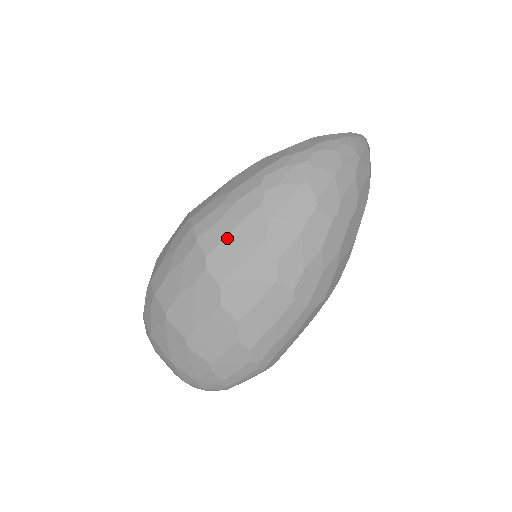
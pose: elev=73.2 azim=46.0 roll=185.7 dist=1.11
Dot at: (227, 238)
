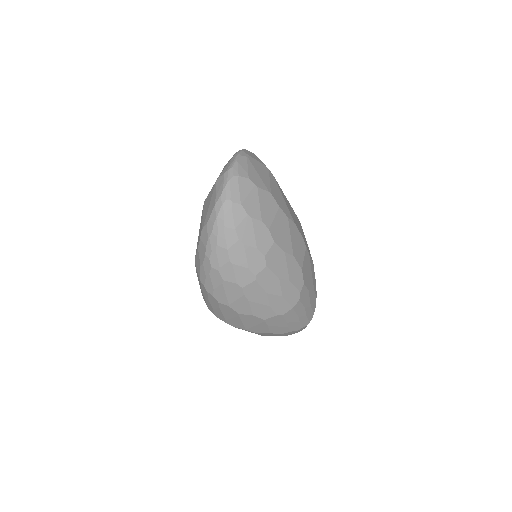
Dot at: (224, 316)
